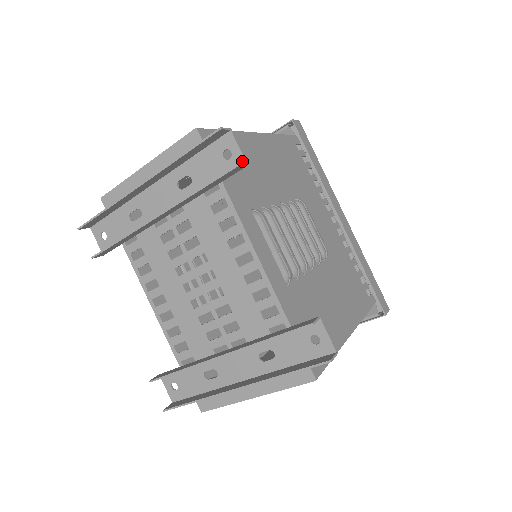
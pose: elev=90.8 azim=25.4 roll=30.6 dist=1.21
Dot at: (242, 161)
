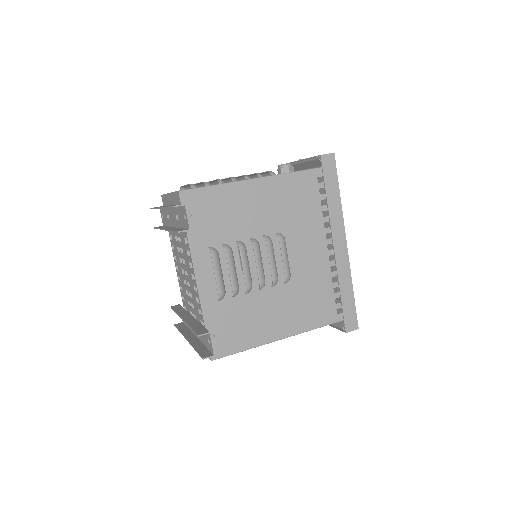
Dot at: (188, 226)
